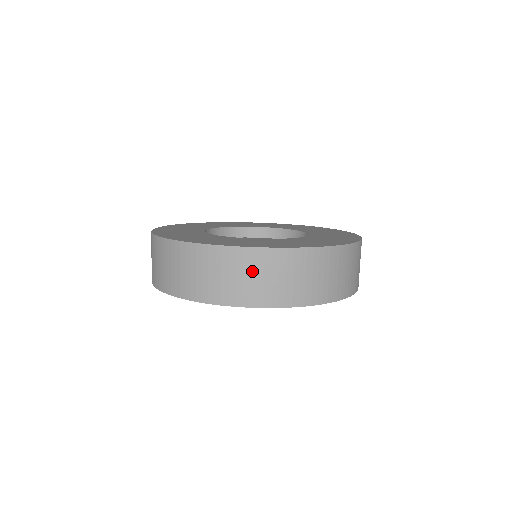
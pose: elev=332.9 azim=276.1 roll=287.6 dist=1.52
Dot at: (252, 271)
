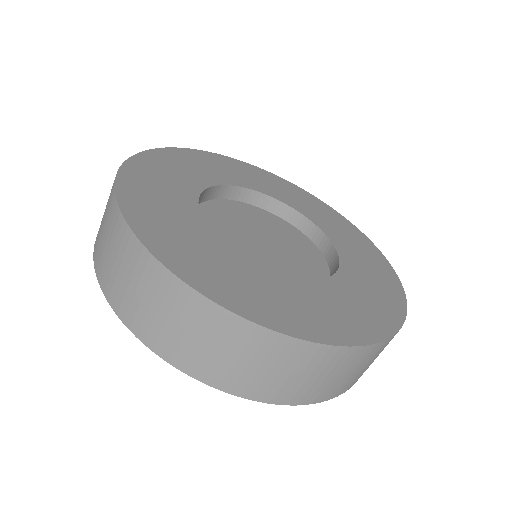
Dot at: (192, 326)
